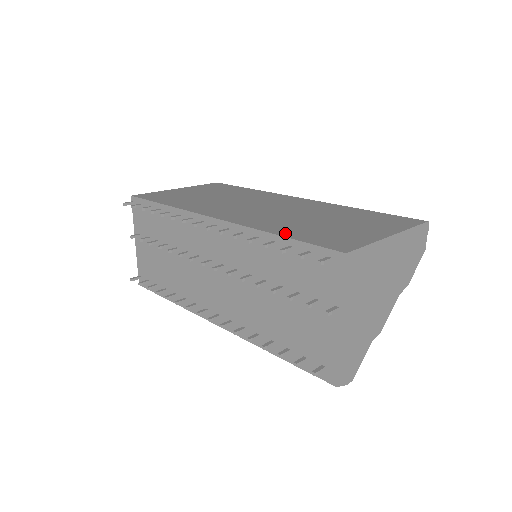
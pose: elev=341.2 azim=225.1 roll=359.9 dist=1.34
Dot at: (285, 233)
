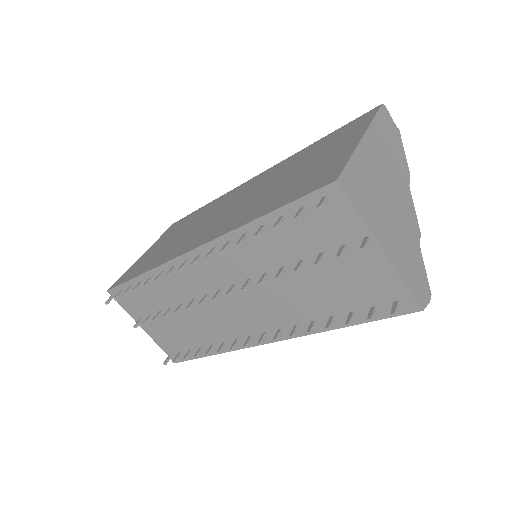
Dot at: (266, 210)
